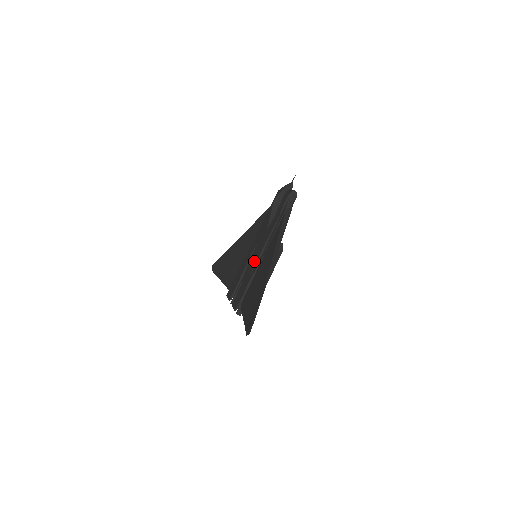
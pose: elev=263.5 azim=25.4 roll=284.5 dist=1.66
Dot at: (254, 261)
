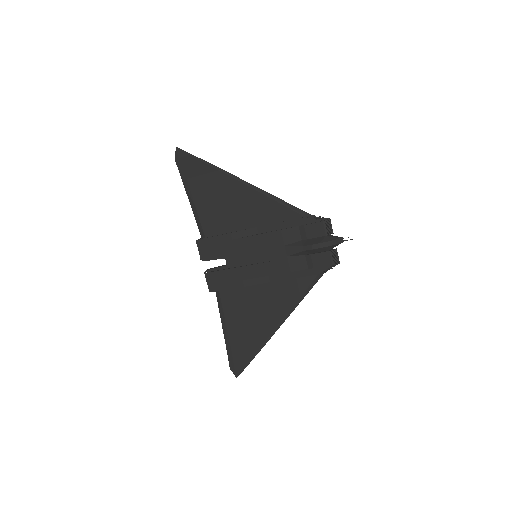
Dot at: (254, 271)
